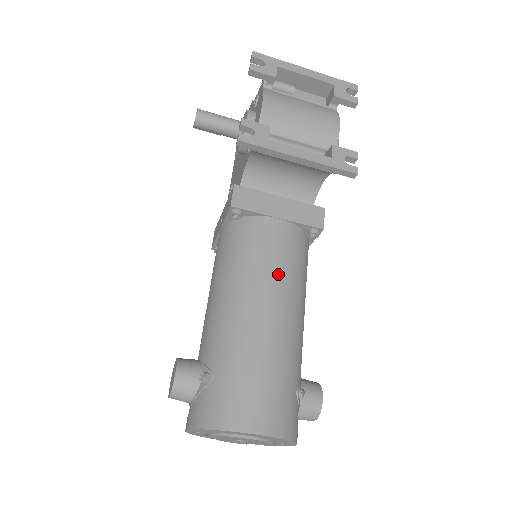
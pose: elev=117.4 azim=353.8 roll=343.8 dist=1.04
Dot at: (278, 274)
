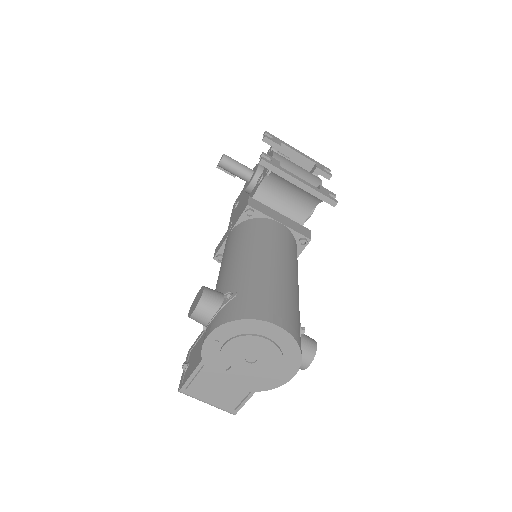
Dot at: (283, 249)
